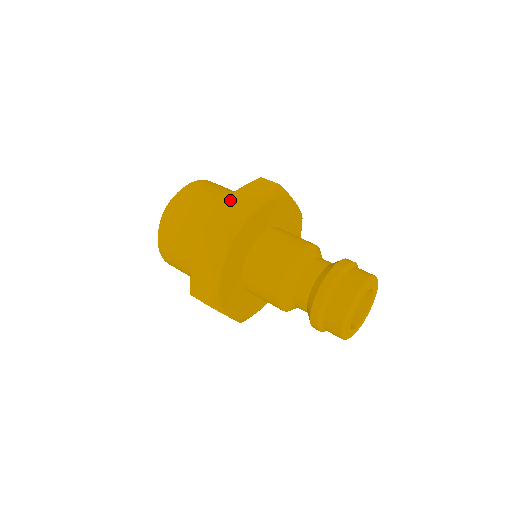
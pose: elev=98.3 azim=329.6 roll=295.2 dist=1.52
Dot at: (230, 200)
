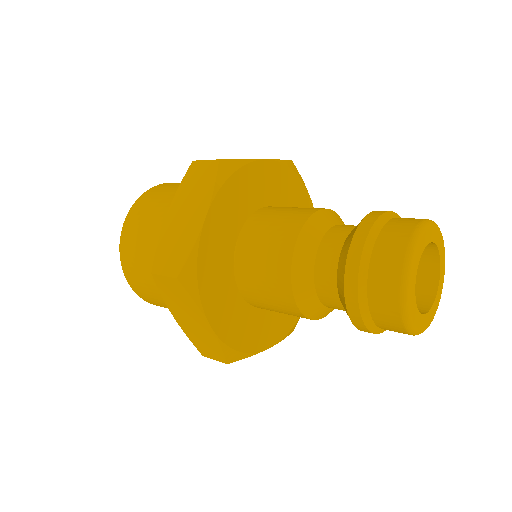
Dot at: (168, 226)
